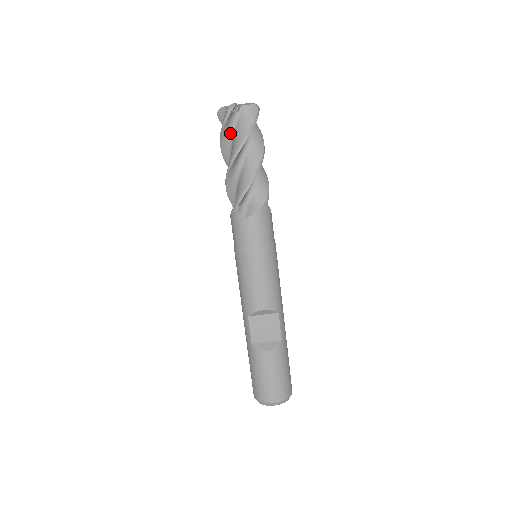
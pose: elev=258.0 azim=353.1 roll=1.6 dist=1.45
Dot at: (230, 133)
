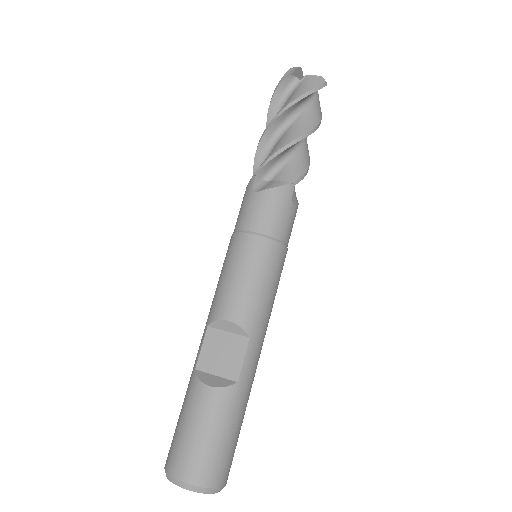
Dot at: (283, 101)
